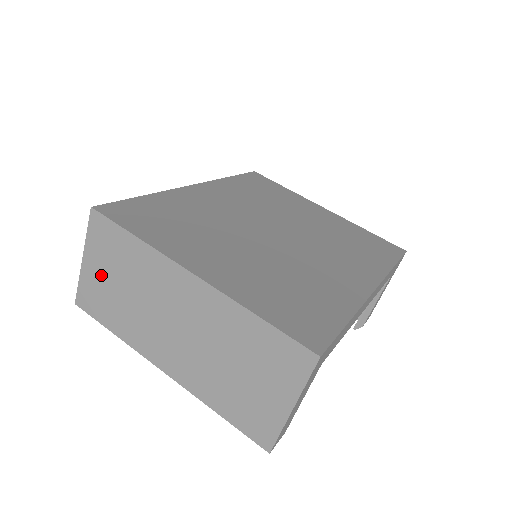
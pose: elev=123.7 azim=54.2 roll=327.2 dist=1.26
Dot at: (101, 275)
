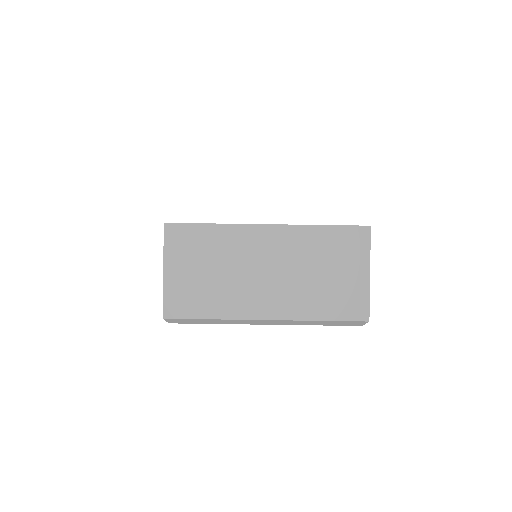
Dot at: (186, 274)
